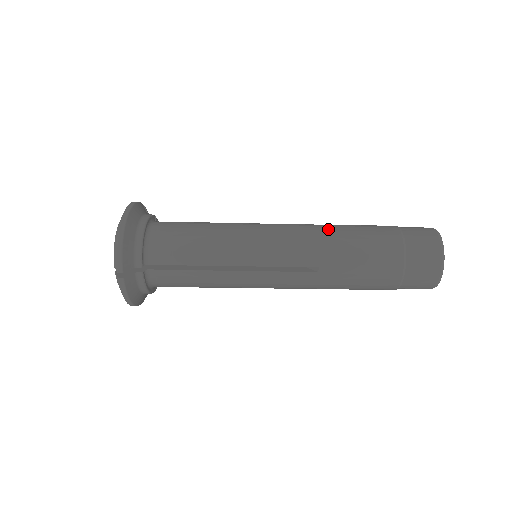
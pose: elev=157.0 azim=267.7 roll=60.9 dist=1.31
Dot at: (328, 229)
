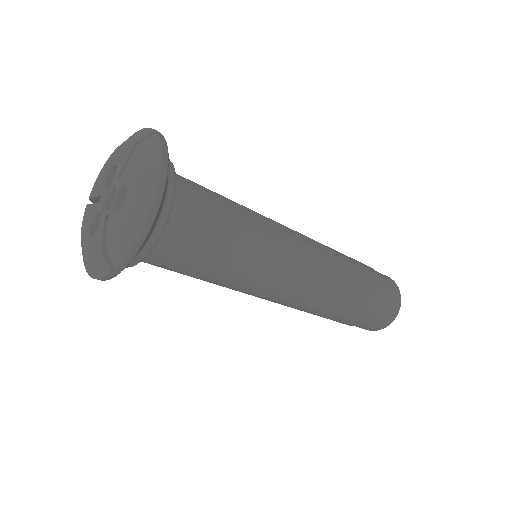
Dot at: occluded
